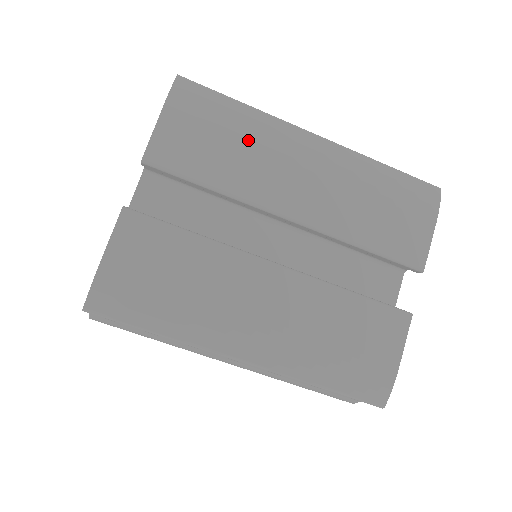
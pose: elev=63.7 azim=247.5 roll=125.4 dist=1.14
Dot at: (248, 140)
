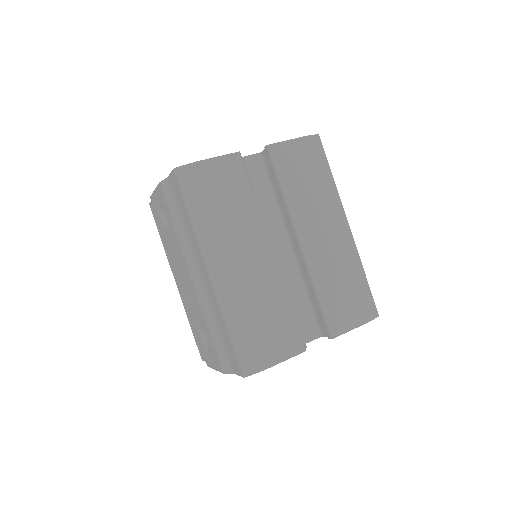
Dot at: (319, 191)
